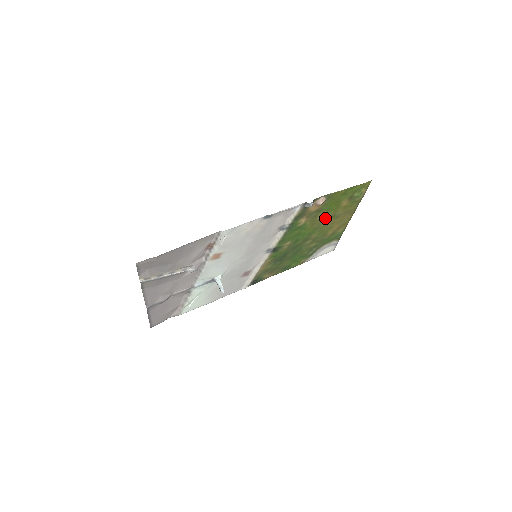
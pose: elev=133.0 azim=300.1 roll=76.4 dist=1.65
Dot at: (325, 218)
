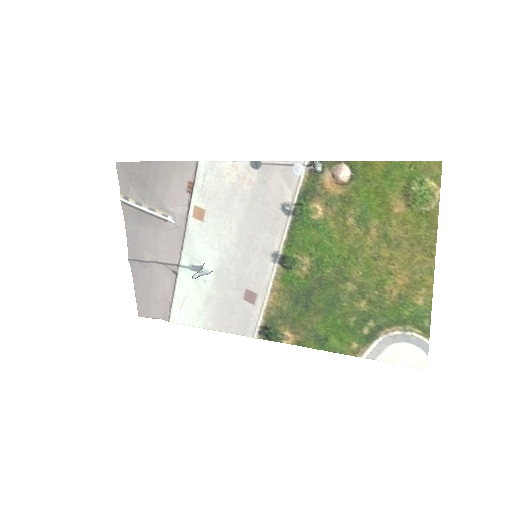
Dot at: (366, 231)
